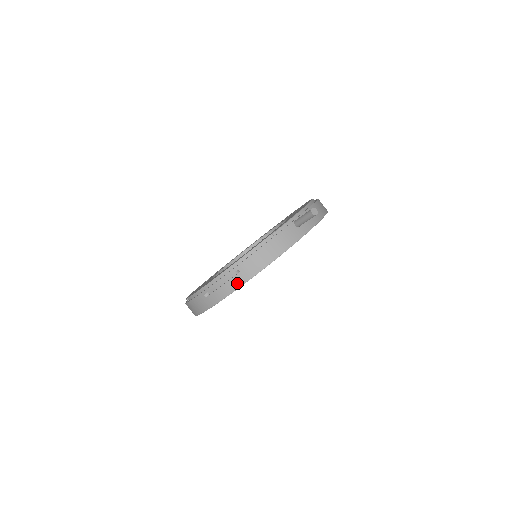
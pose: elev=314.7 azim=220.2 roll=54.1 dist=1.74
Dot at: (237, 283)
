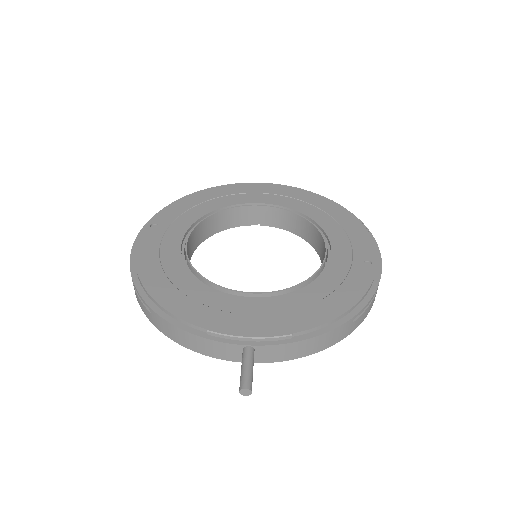
Dot at: (145, 312)
